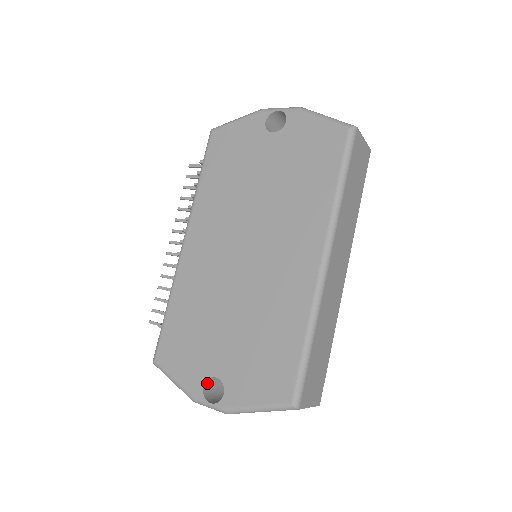
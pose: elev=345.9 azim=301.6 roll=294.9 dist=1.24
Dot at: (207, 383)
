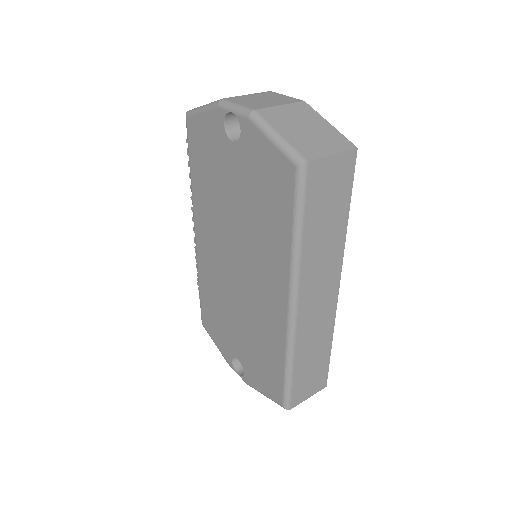
Dot at: (235, 357)
